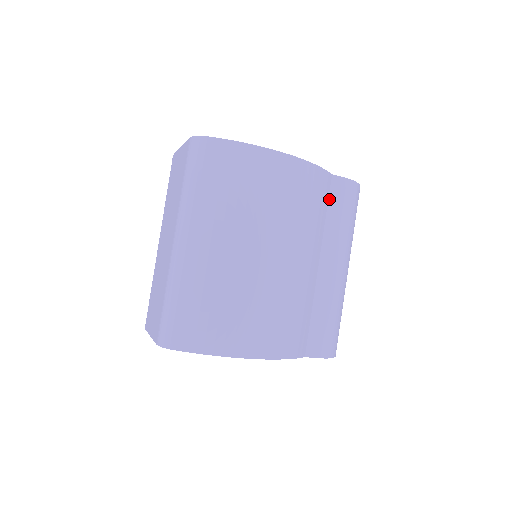
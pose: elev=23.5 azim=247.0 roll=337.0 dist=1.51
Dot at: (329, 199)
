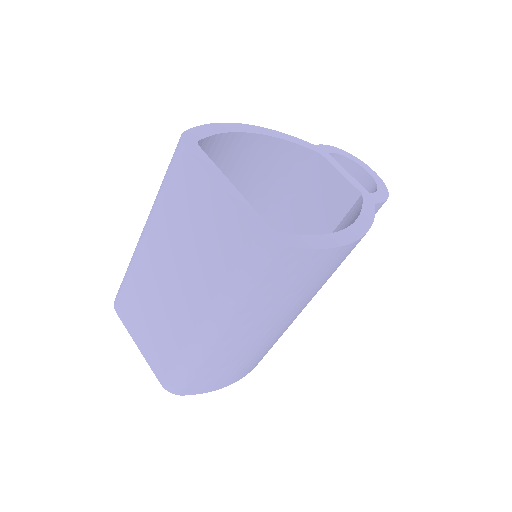
Dot at: occluded
